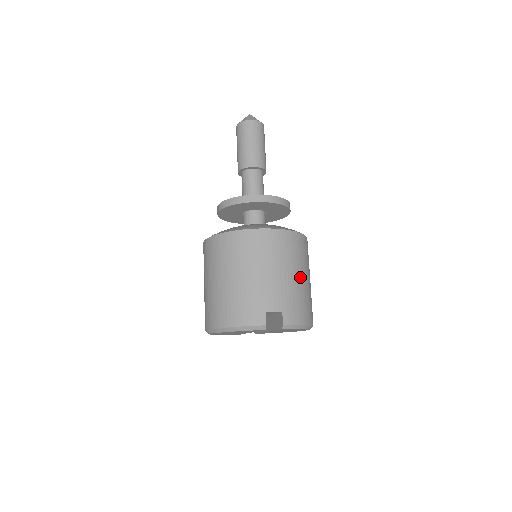
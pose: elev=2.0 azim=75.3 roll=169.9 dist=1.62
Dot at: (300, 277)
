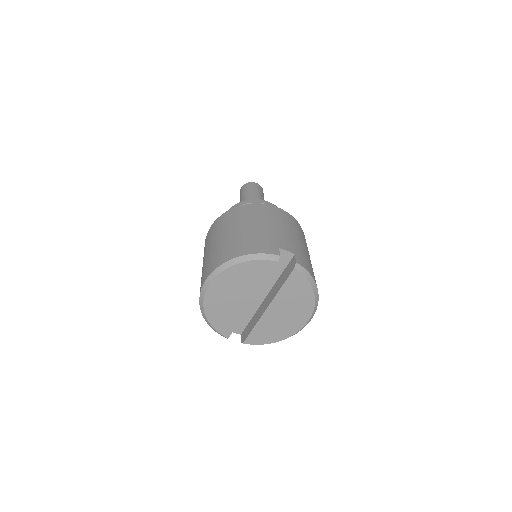
Dot at: (306, 250)
